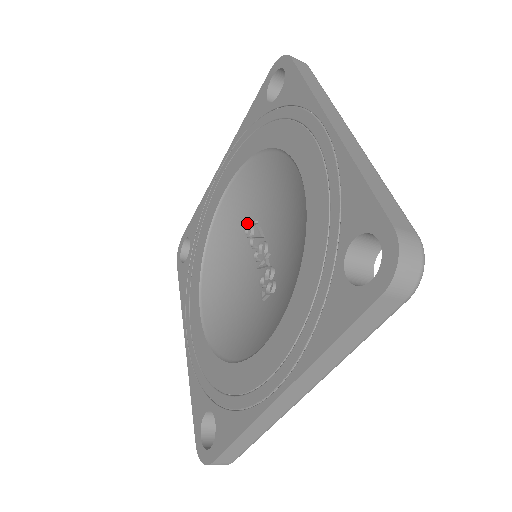
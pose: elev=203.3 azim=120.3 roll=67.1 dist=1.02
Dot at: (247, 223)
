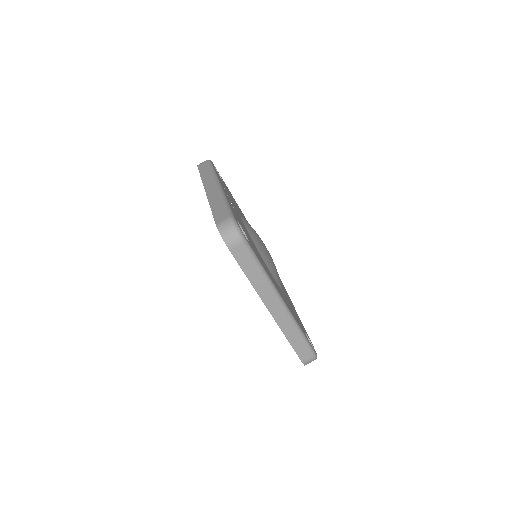
Dot at: occluded
